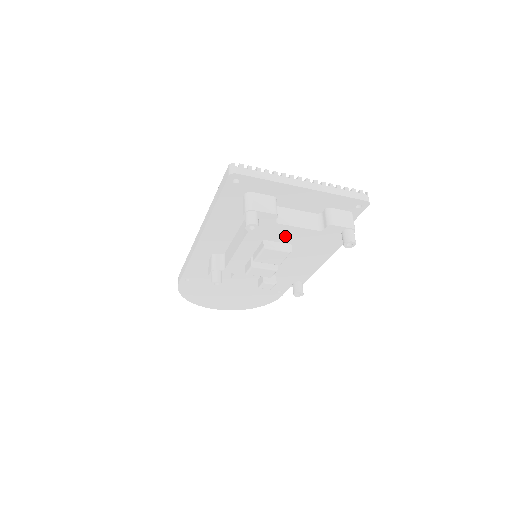
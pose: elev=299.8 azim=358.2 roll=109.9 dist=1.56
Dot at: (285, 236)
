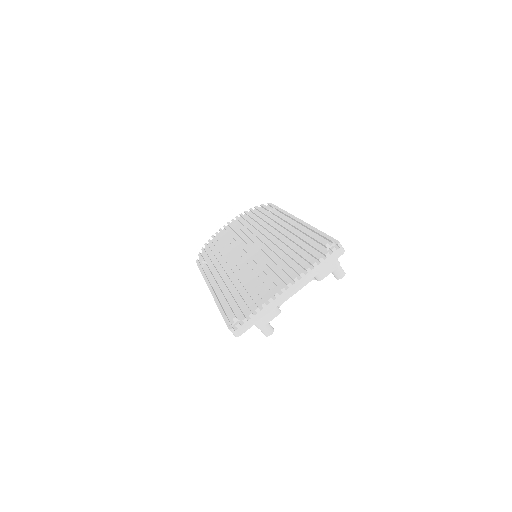
Dot at: occluded
